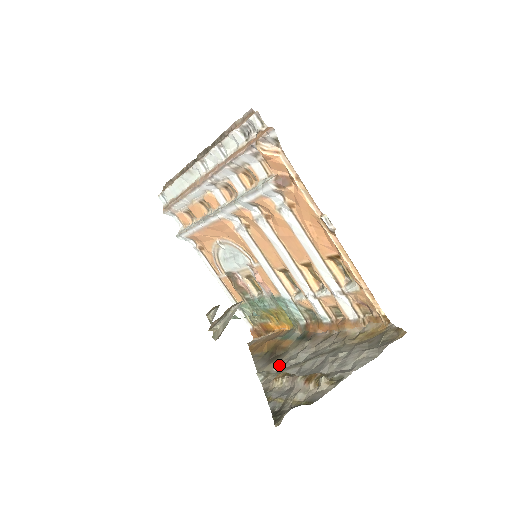
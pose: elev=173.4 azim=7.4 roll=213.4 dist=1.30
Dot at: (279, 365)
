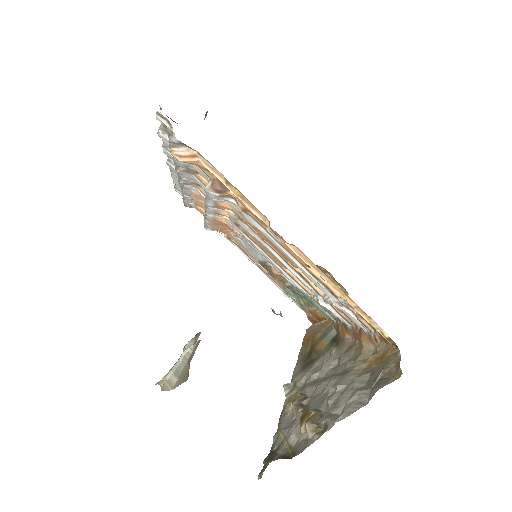
Dot at: (306, 376)
